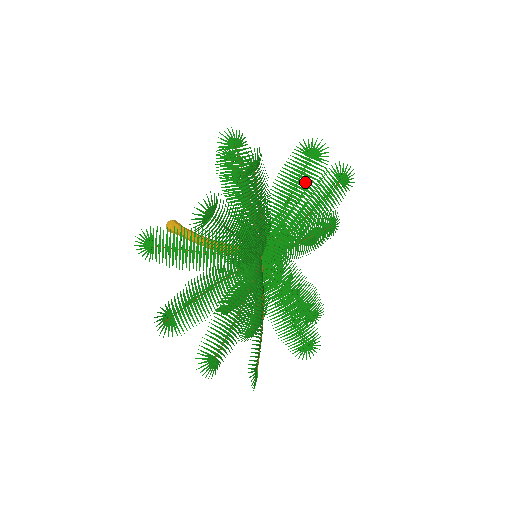
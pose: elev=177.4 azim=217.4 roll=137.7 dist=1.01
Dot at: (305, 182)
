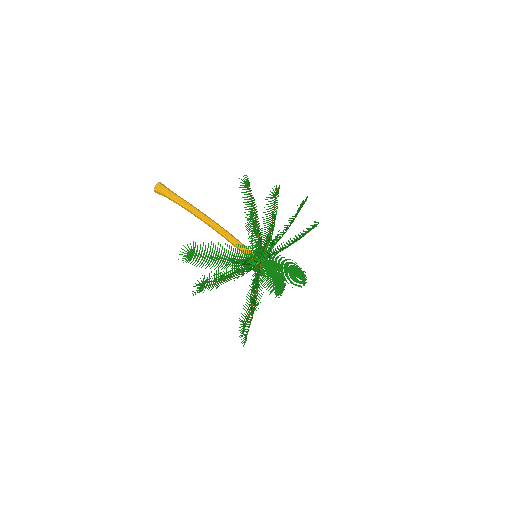
Dot at: (255, 262)
